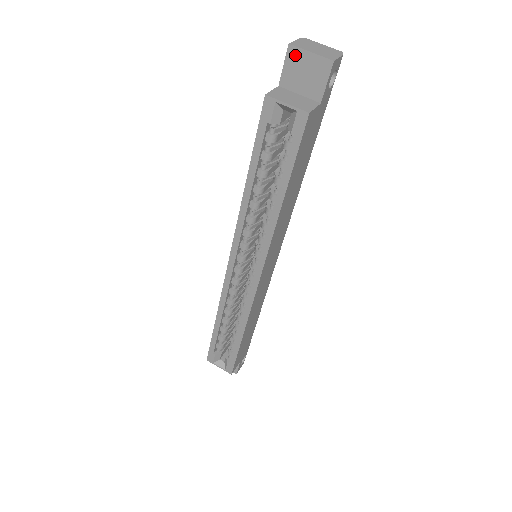
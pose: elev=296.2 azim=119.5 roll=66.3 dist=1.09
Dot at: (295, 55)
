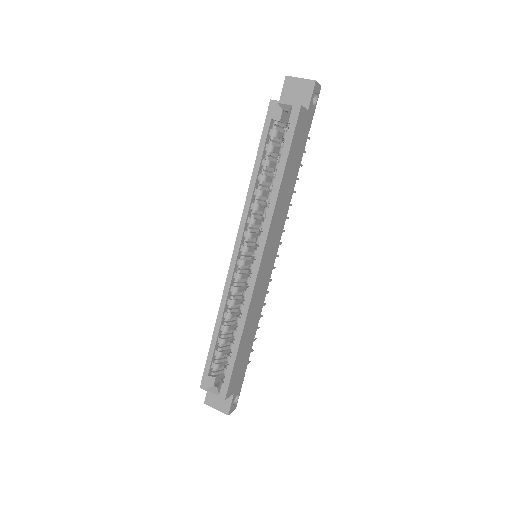
Dot at: (290, 82)
